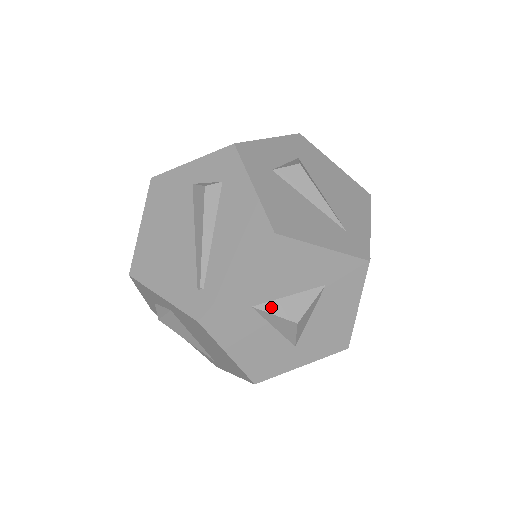
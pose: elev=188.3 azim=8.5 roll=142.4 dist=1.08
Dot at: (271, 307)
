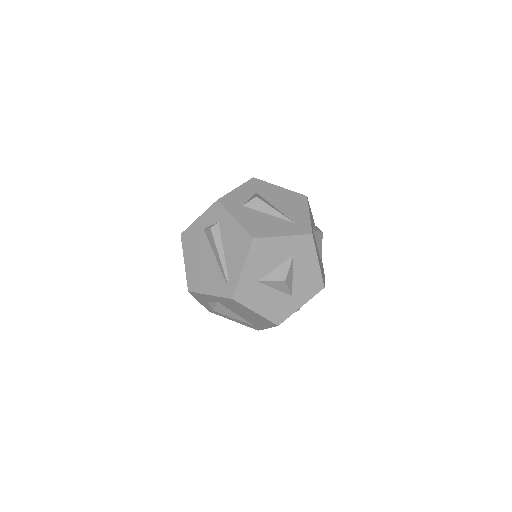
Dot at: (268, 278)
